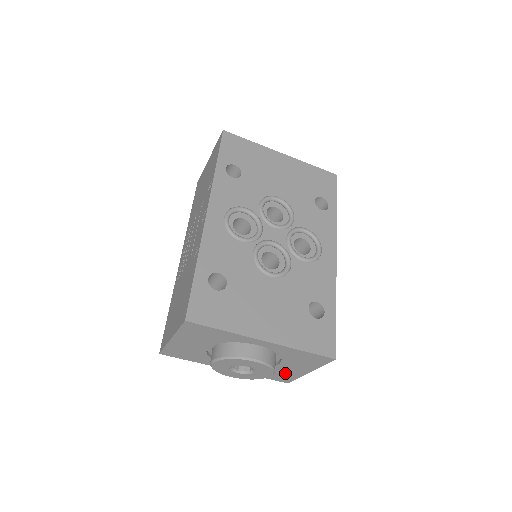
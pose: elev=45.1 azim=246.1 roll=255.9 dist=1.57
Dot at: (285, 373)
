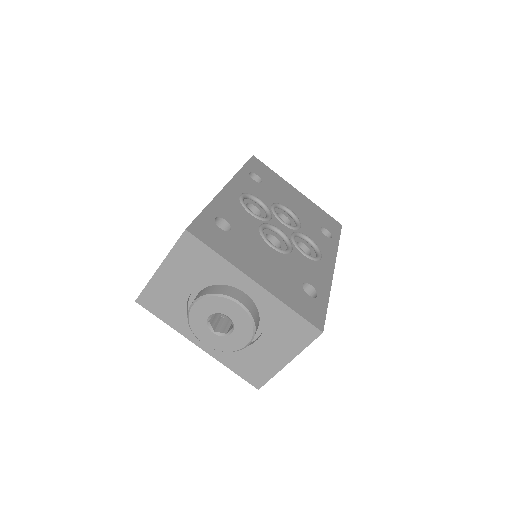
Dot at: (260, 362)
